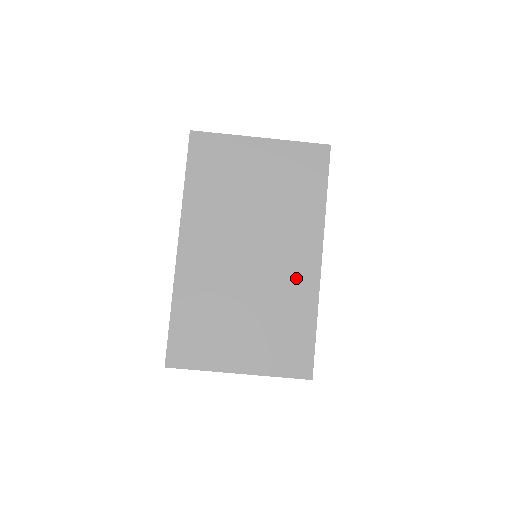
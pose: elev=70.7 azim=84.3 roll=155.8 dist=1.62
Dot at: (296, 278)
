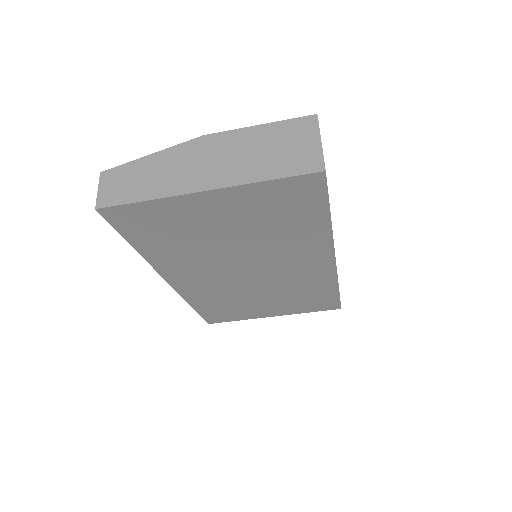
Dot at: (308, 274)
